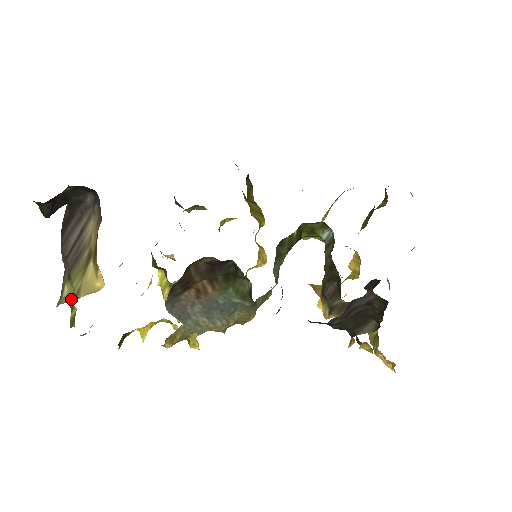
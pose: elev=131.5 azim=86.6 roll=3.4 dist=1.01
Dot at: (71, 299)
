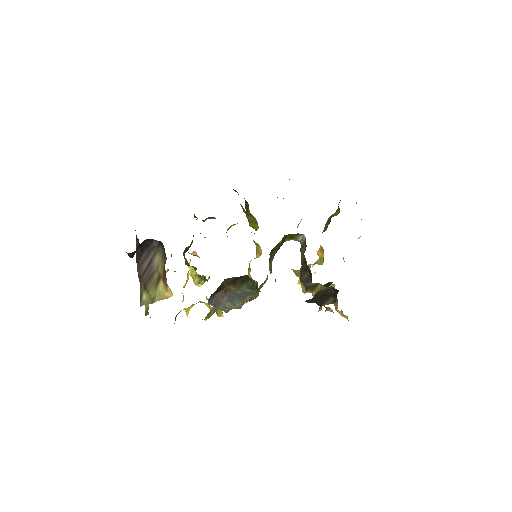
Dot at: (149, 302)
